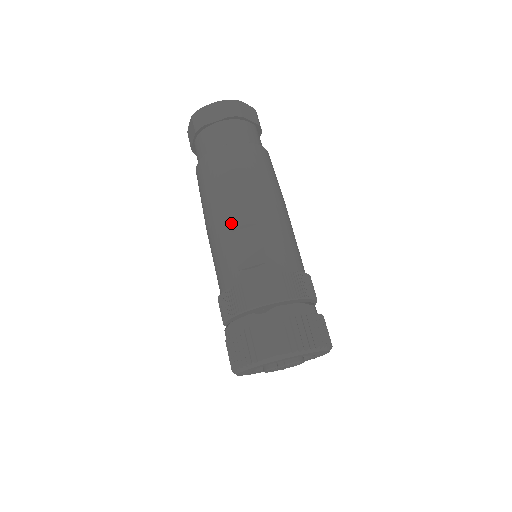
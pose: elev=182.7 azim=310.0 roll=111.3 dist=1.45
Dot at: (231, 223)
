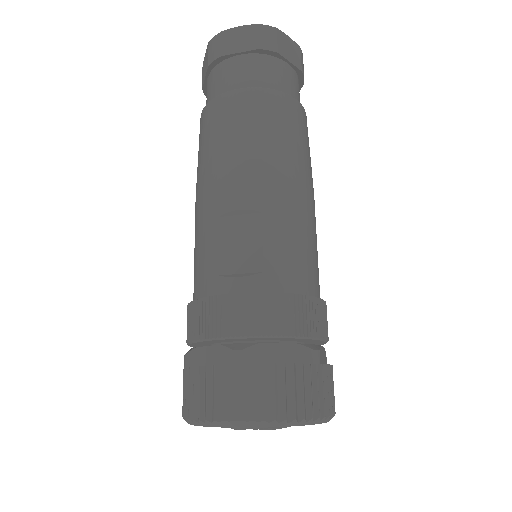
Dot at: (224, 203)
